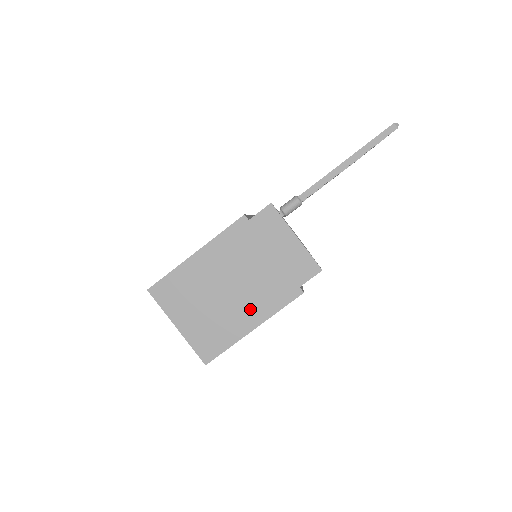
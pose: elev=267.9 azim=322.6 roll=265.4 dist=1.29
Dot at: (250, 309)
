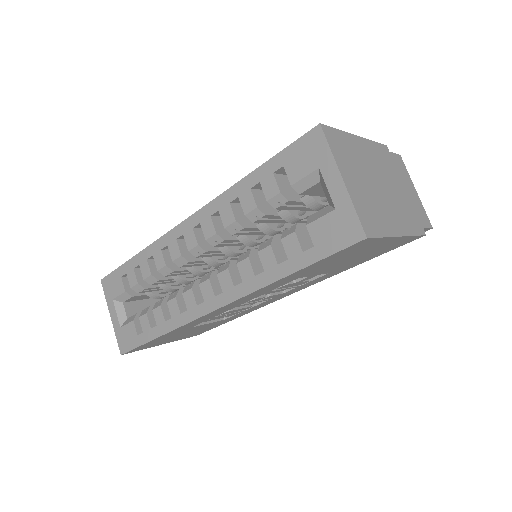
Dot at: (396, 216)
